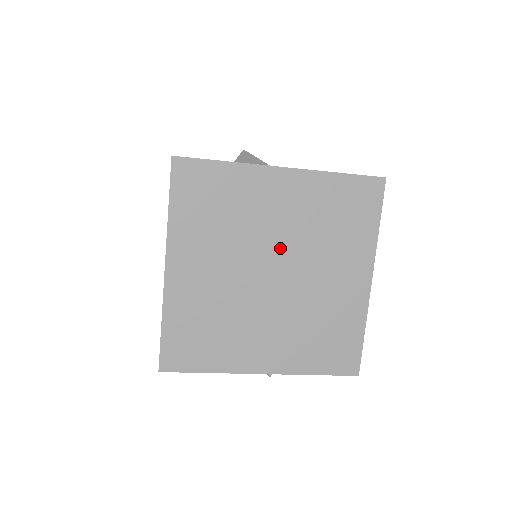
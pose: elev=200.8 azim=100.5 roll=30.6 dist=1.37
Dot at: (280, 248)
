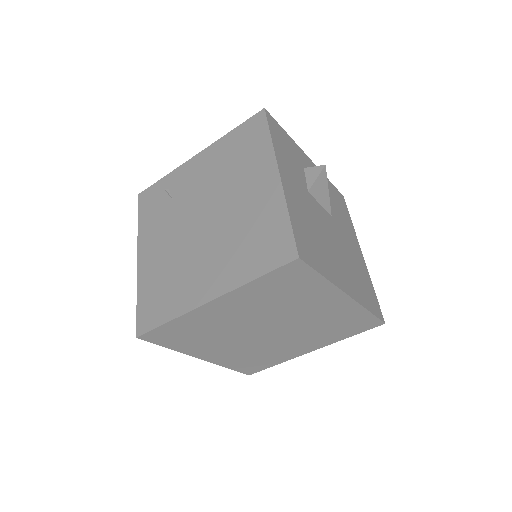
Dot at: (290, 323)
